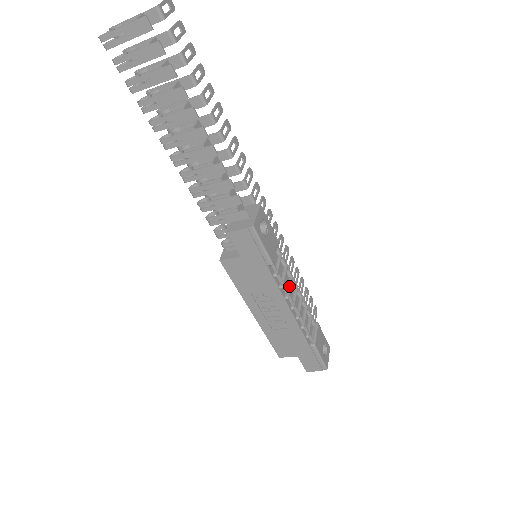
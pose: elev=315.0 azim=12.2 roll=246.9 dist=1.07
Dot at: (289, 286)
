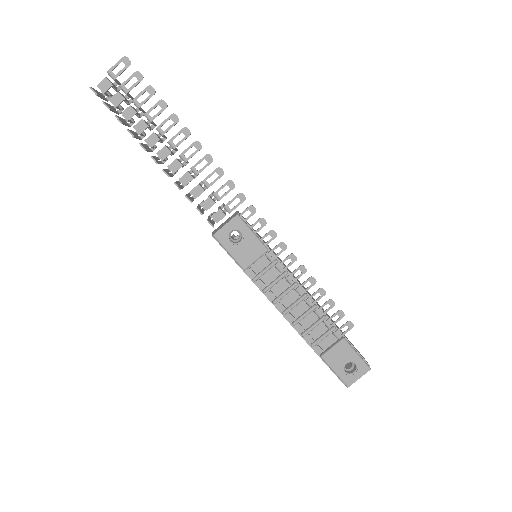
Dot at: (283, 293)
